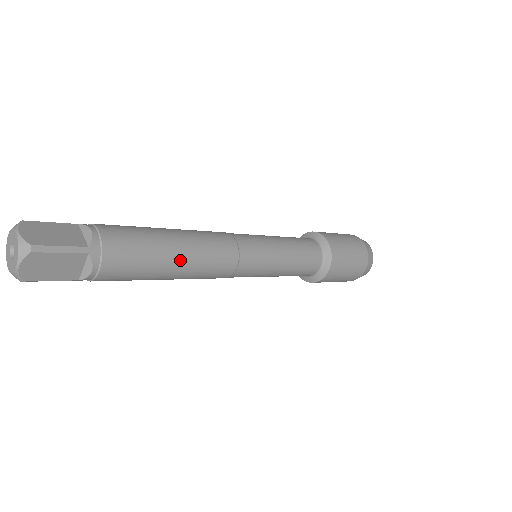
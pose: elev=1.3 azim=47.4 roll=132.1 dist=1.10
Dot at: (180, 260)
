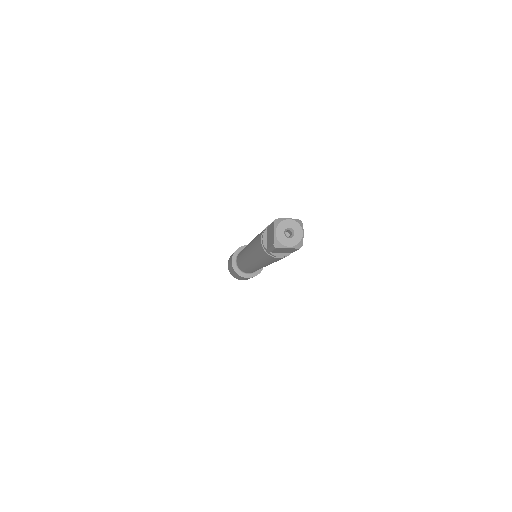
Dot at: occluded
